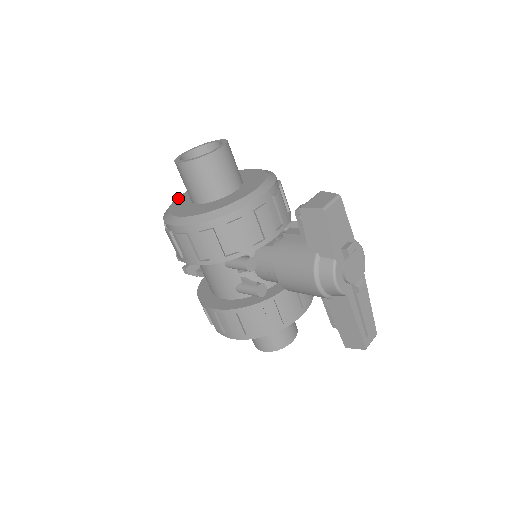
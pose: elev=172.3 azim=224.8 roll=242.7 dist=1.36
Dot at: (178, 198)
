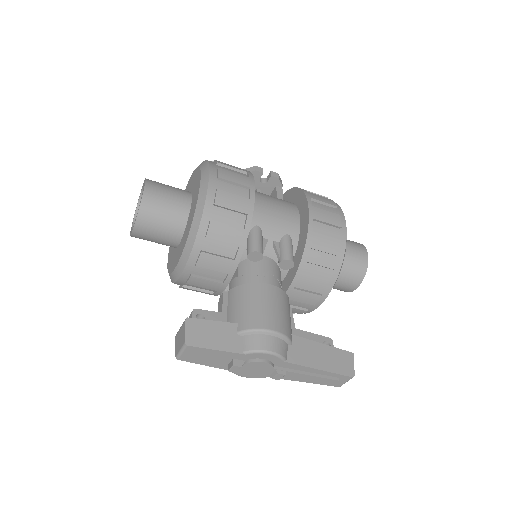
Dot at: occluded
